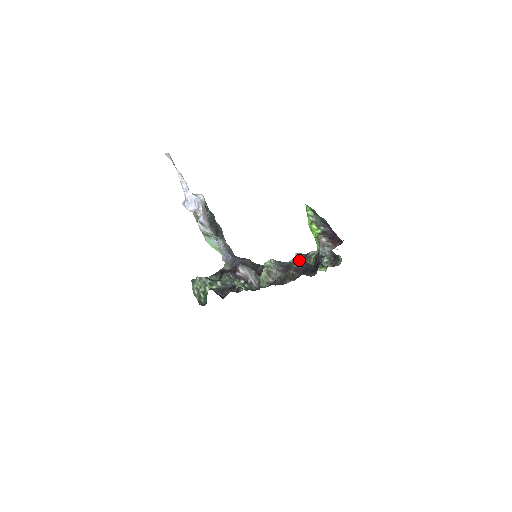
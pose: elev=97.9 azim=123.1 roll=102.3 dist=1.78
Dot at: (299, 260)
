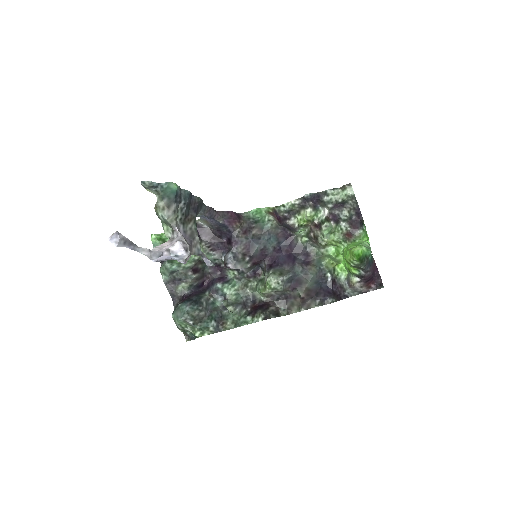
Dot at: (315, 274)
